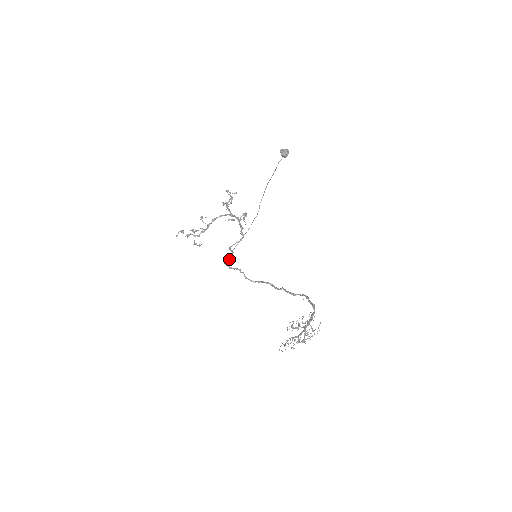
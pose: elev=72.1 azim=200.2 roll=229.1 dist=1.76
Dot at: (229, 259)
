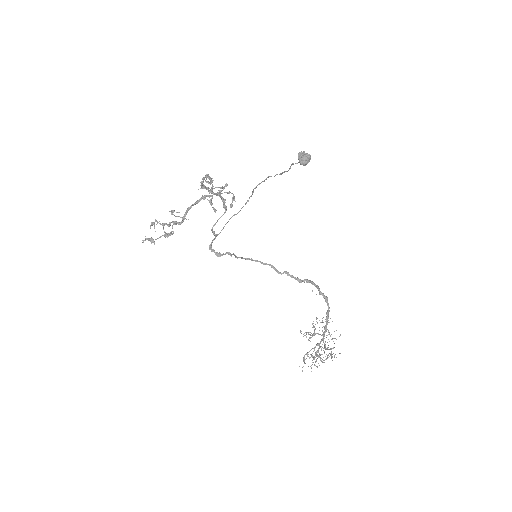
Dot at: occluded
